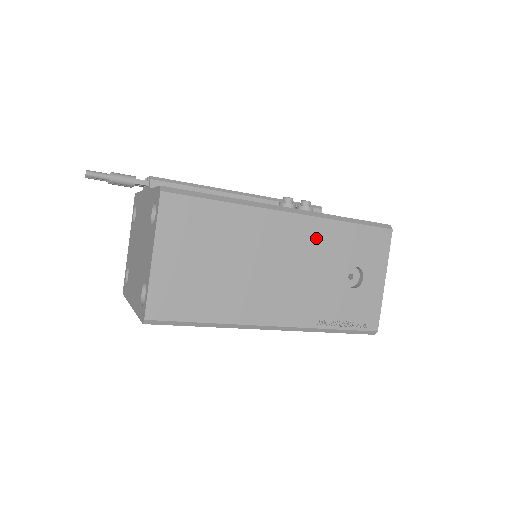
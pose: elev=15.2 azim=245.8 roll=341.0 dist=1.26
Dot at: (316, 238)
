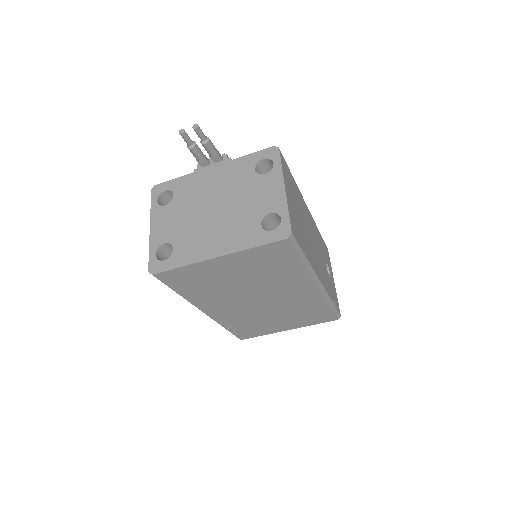
Dot at: (316, 232)
